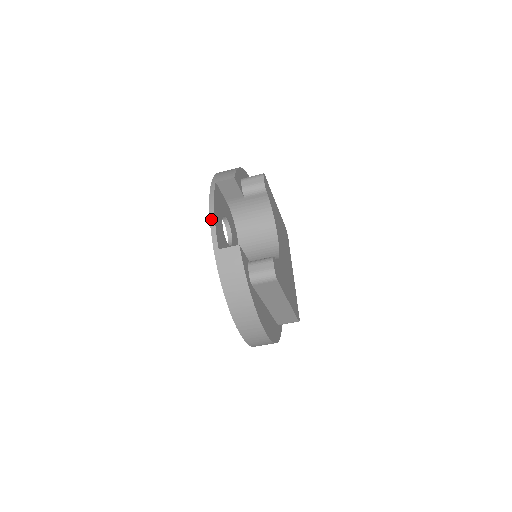
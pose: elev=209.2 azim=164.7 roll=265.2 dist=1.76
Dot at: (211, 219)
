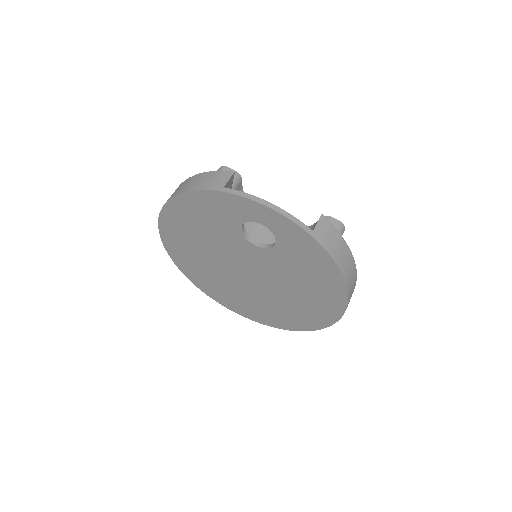
Dot at: (280, 211)
